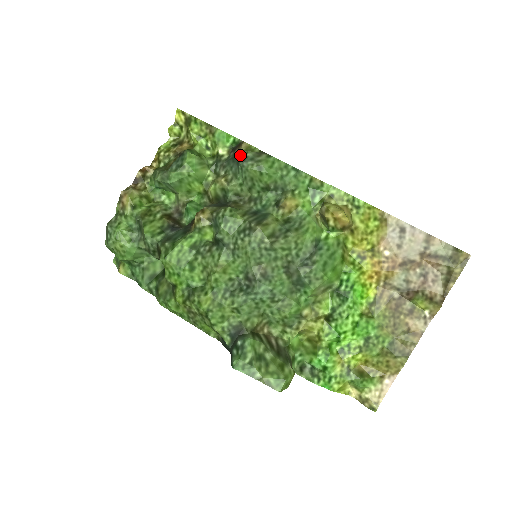
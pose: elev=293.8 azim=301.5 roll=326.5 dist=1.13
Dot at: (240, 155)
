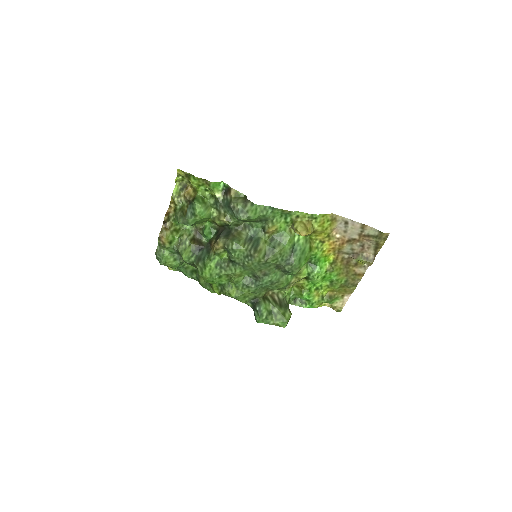
Dot at: (233, 206)
